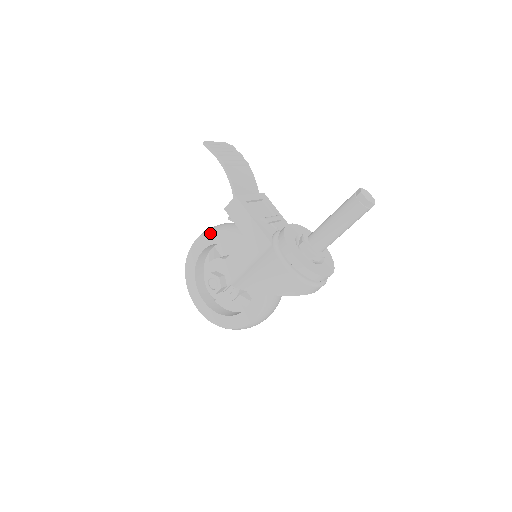
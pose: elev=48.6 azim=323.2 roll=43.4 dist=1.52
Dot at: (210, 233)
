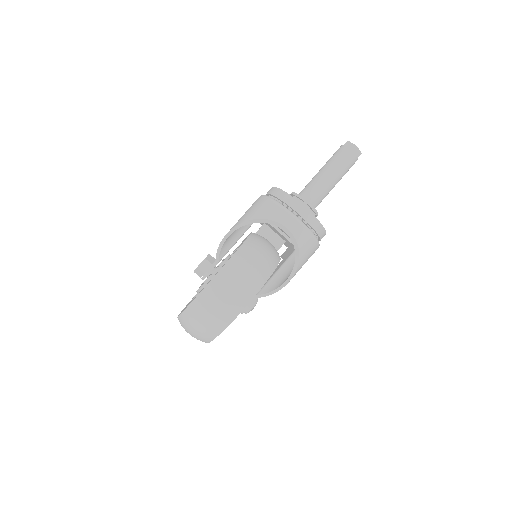
Dot at: occluded
